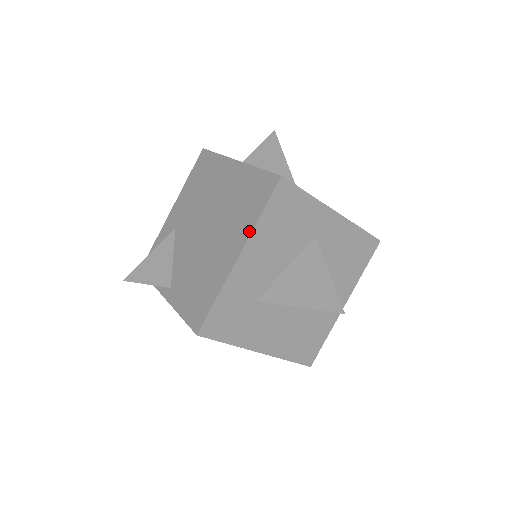
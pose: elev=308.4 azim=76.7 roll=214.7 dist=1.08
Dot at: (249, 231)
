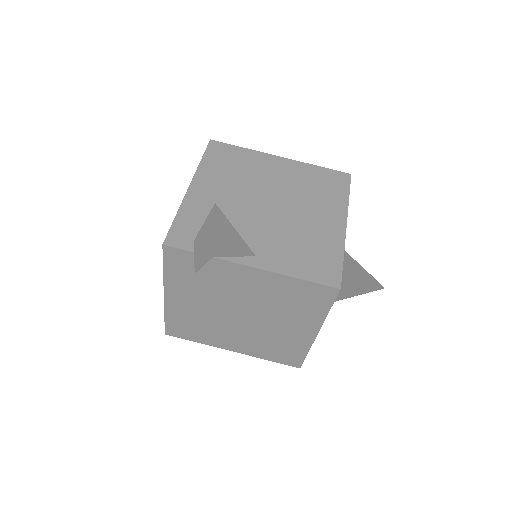
Dot at: (345, 207)
